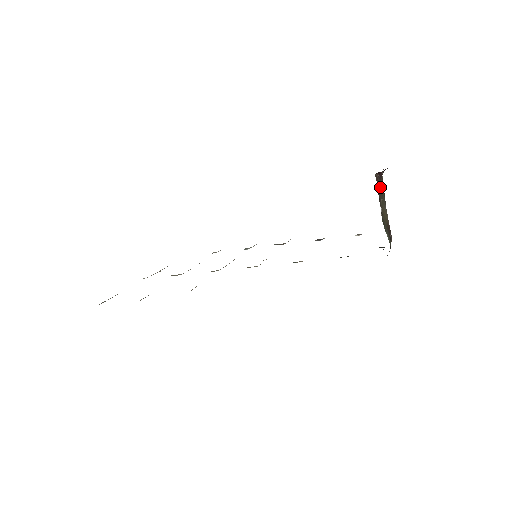
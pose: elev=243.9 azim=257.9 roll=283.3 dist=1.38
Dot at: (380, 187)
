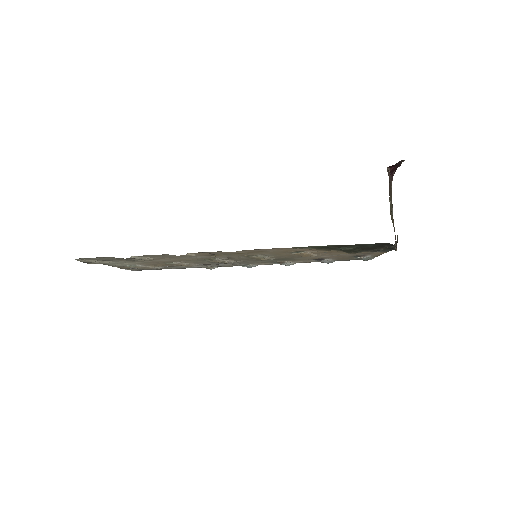
Dot at: (390, 184)
